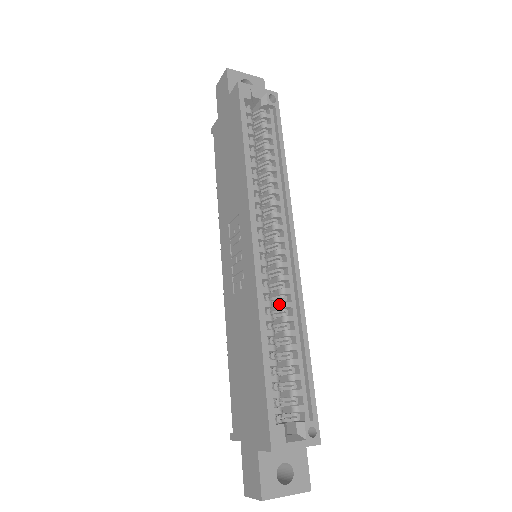
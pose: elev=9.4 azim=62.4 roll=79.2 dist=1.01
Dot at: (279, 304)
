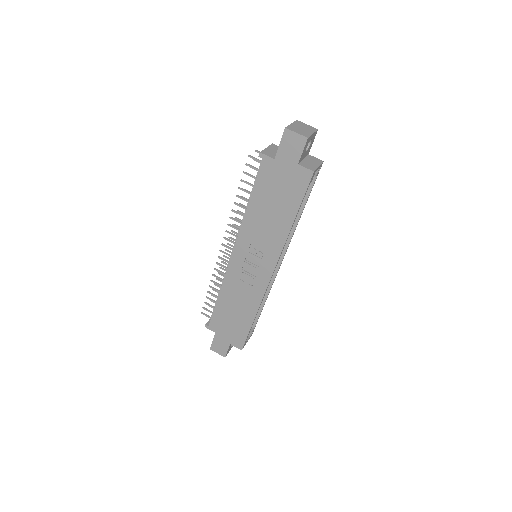
Dot at: occluded
